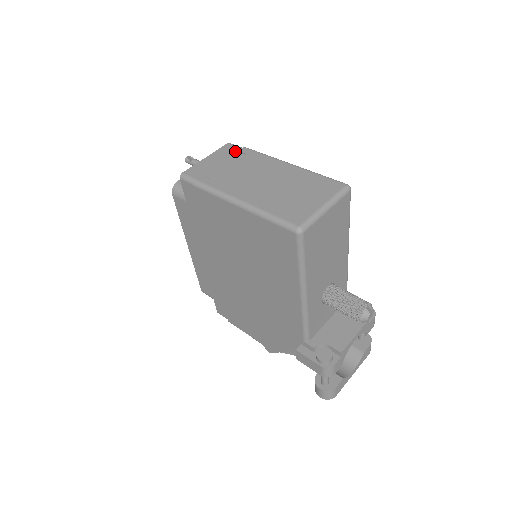
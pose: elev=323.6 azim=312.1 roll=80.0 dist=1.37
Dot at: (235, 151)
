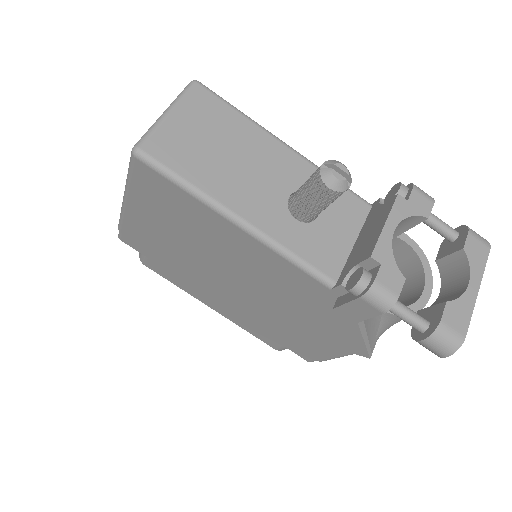
Dot at: occluded
